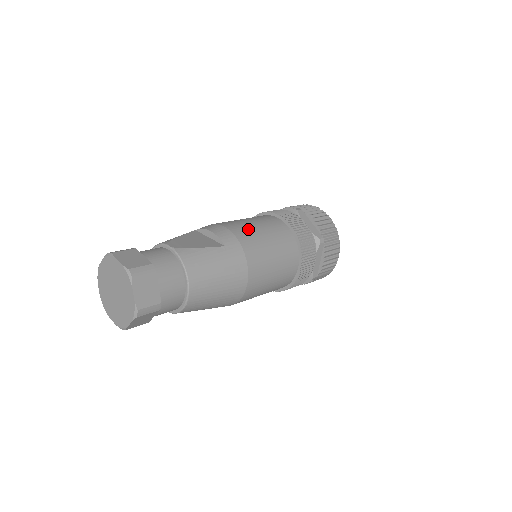
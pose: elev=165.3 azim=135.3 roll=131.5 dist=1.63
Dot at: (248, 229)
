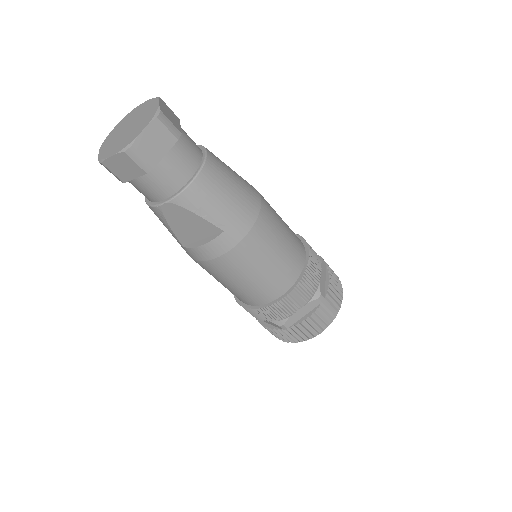
Dot at: occluded
